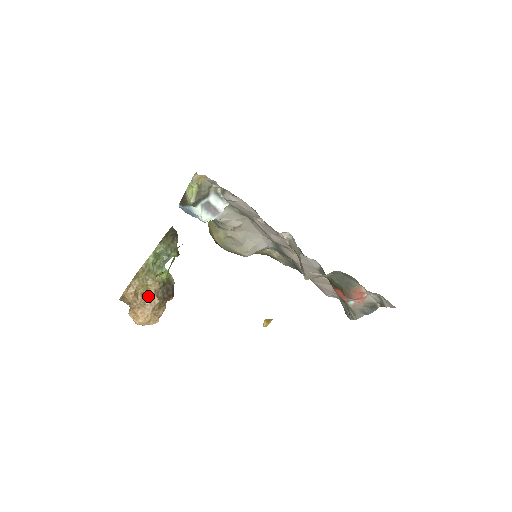
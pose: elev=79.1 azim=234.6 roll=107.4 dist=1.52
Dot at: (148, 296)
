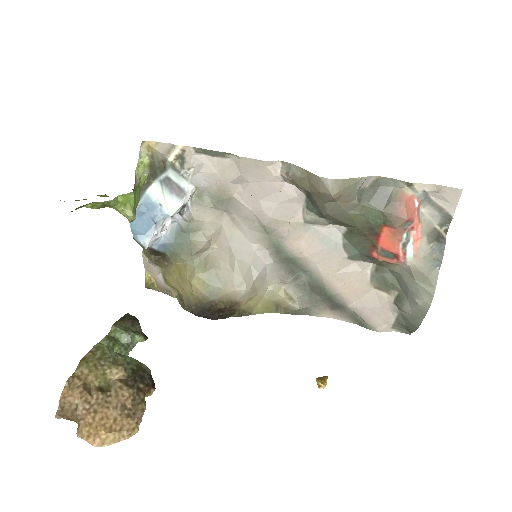
Dot at: (109, 389)
